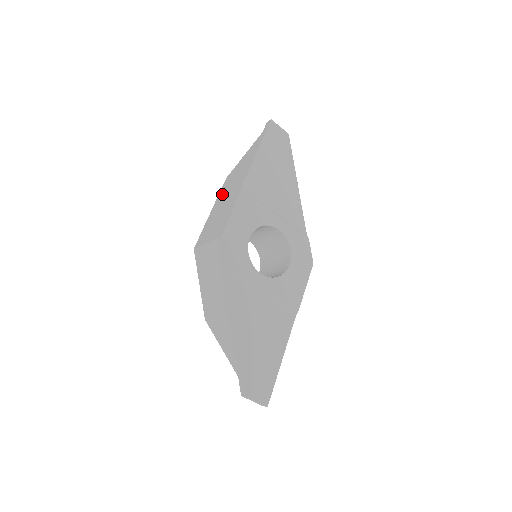
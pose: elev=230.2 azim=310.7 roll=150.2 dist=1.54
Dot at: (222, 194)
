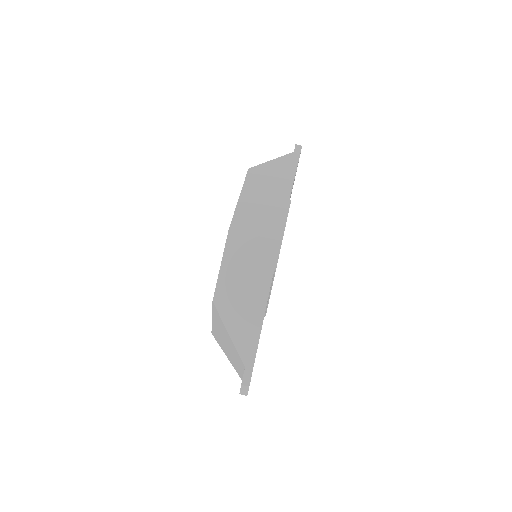
Dot at: (253, 186)
